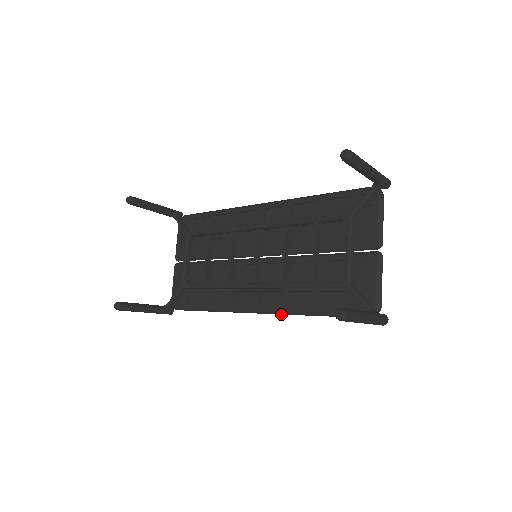
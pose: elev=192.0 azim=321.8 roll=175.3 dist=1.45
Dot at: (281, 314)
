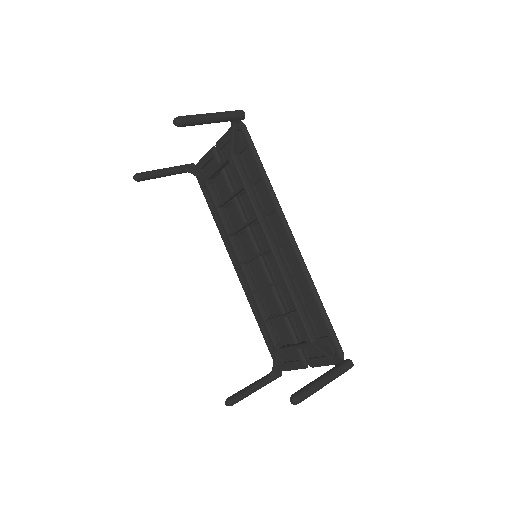
Dot at: (245, 291)
